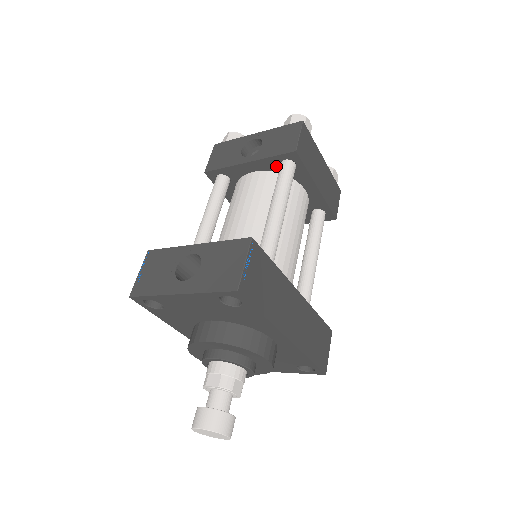
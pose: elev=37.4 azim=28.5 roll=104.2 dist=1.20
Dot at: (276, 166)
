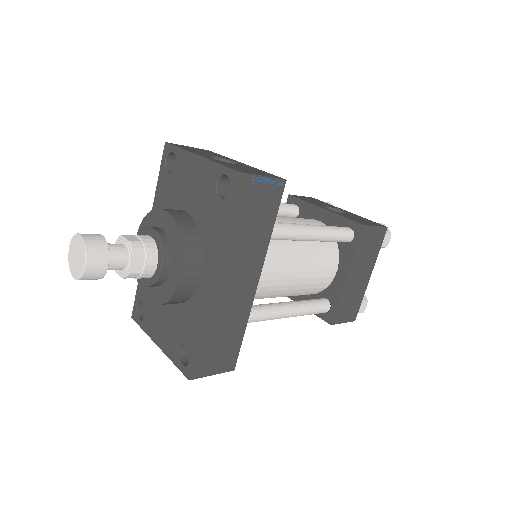
Dot at: occluded
